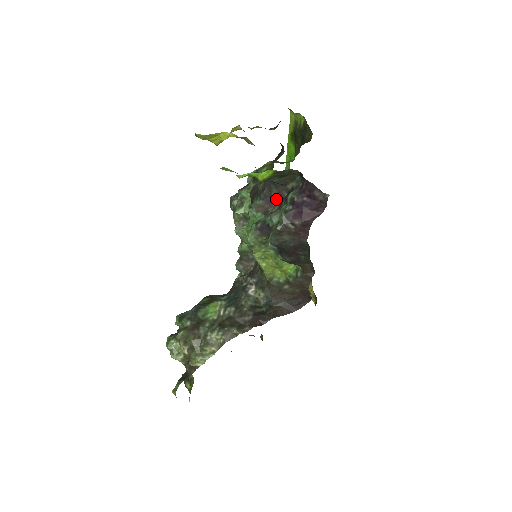
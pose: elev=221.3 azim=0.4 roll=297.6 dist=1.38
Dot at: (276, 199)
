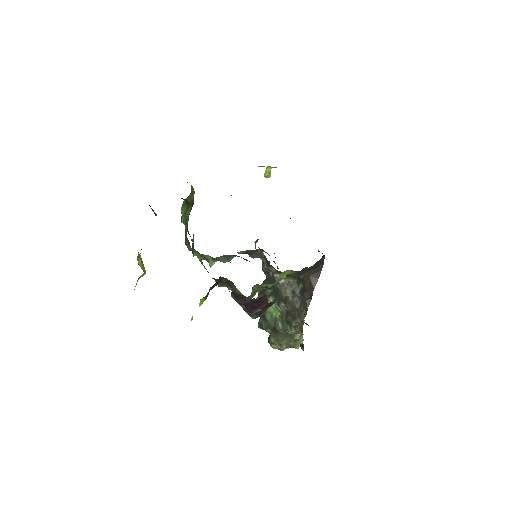
Dot at: occluded
